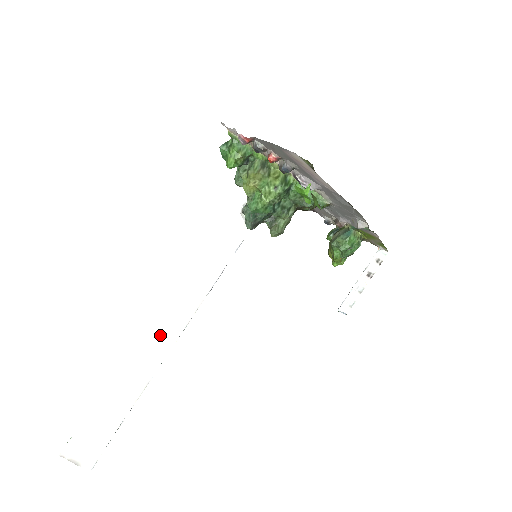
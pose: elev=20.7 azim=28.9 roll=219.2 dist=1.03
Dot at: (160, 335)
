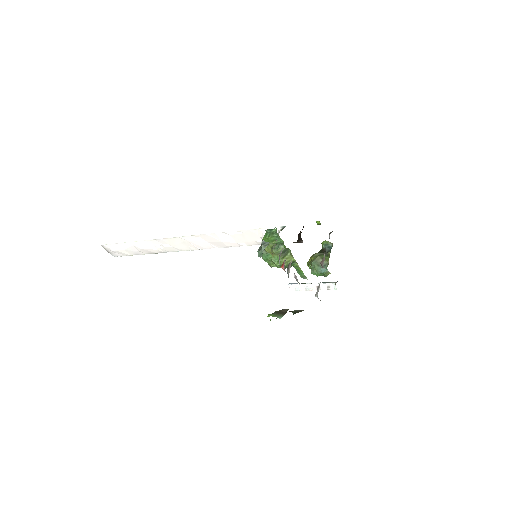
Dot at: (179, 244)
